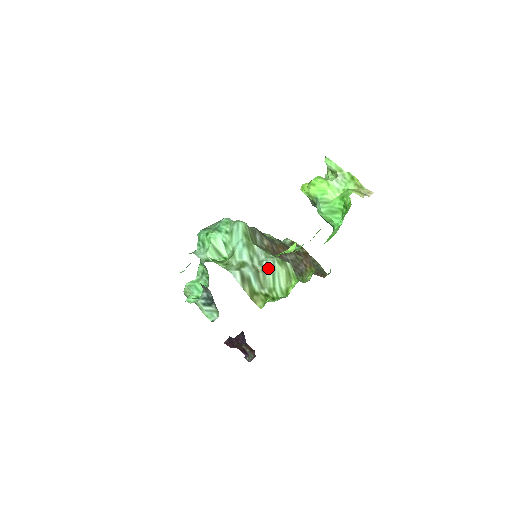
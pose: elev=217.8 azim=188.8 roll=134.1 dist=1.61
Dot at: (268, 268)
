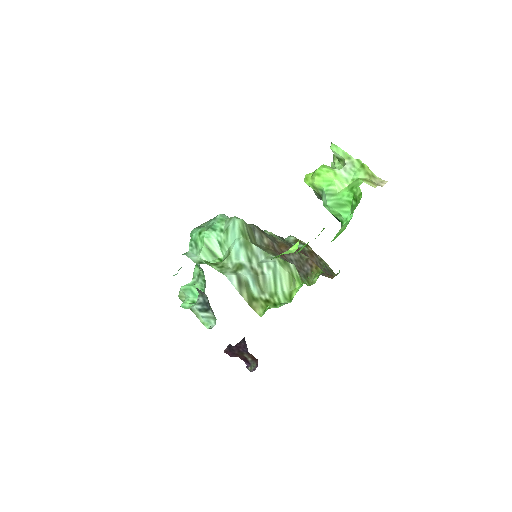
Dot at: (268, 270)
